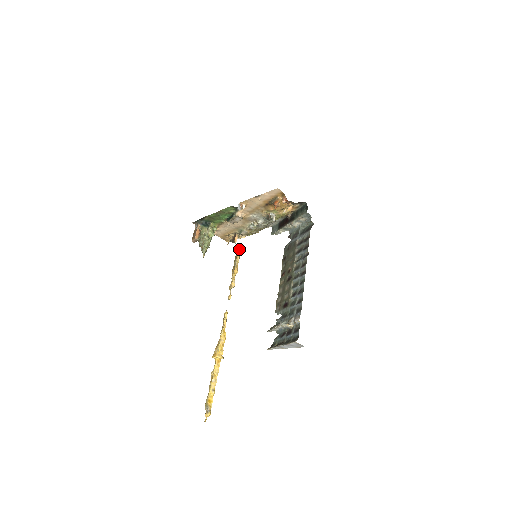
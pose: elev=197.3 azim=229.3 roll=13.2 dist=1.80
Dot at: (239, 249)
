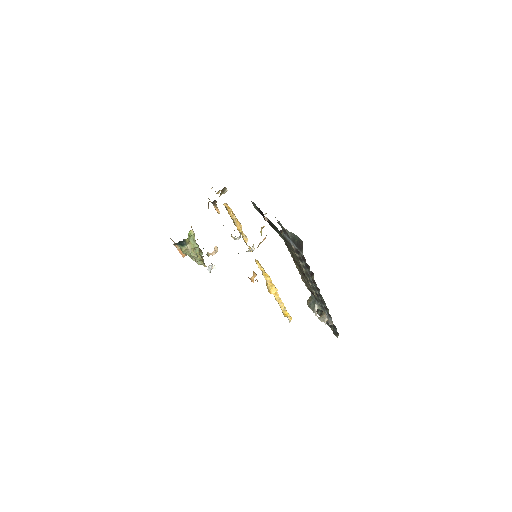
Dot at: (226, 206)
